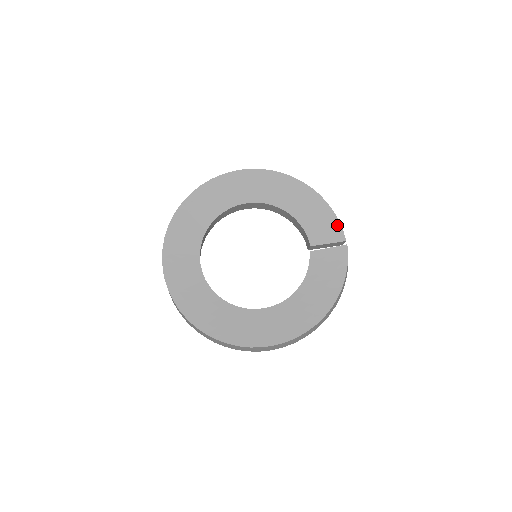
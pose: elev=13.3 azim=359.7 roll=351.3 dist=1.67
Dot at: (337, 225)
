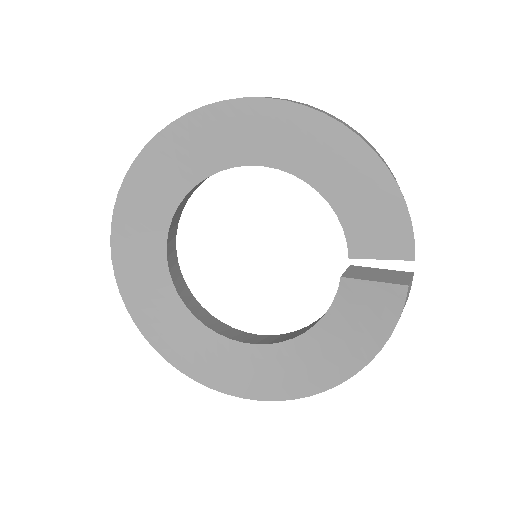
Dot at: (406, 230)
